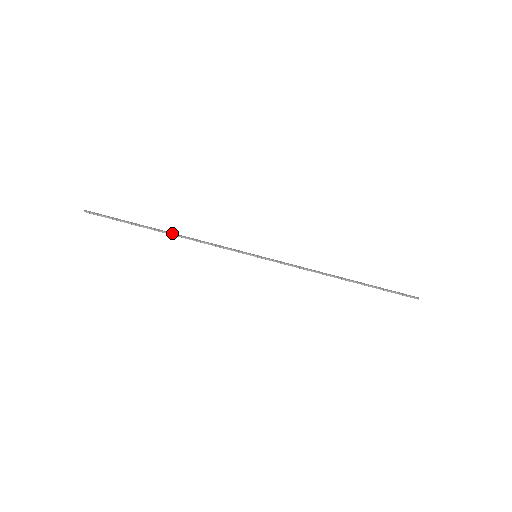
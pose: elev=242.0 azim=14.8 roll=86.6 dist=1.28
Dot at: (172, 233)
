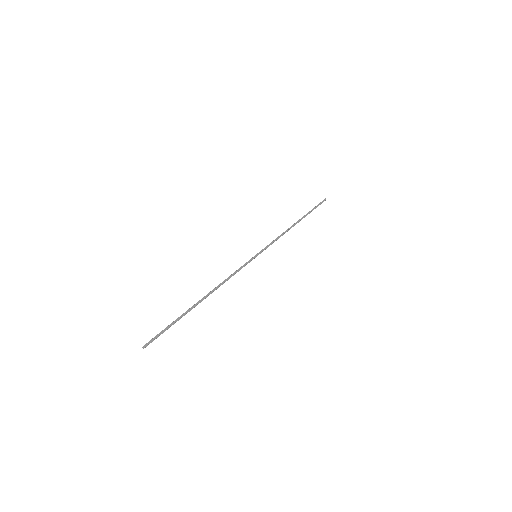
Dot at: (208, 295)
